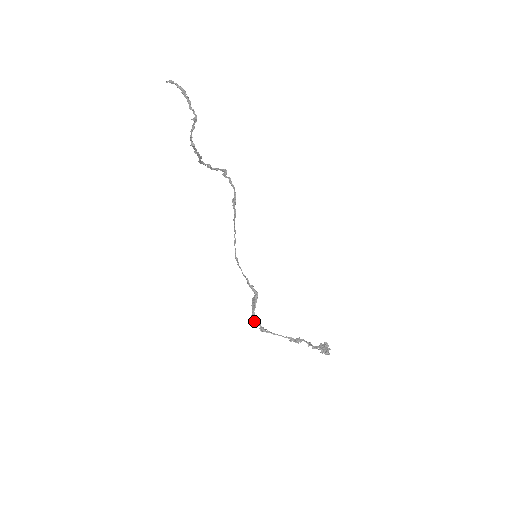
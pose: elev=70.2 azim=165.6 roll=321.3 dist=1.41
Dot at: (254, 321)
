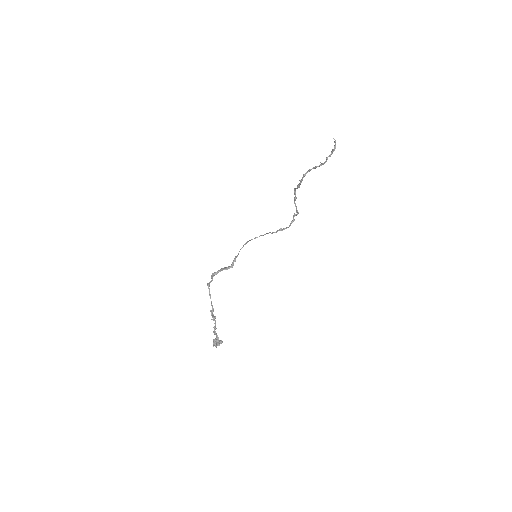
Dot at: (212, 275)
